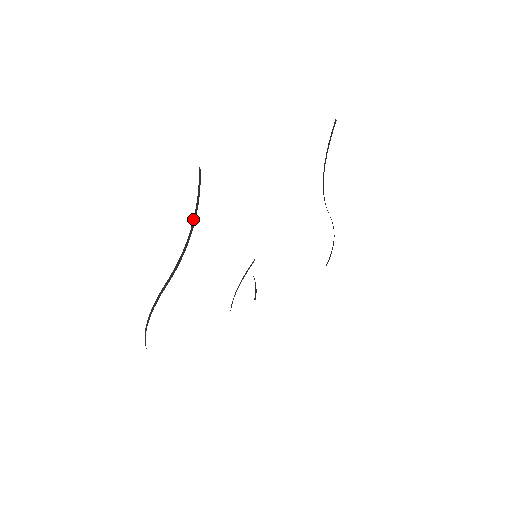
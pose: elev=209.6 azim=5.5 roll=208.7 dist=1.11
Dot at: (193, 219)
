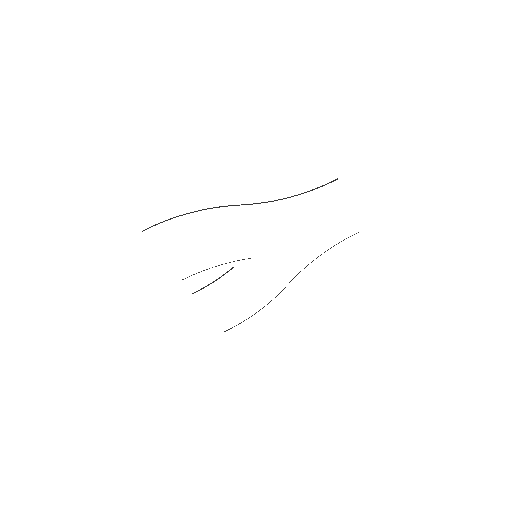
Dot at: occluded
